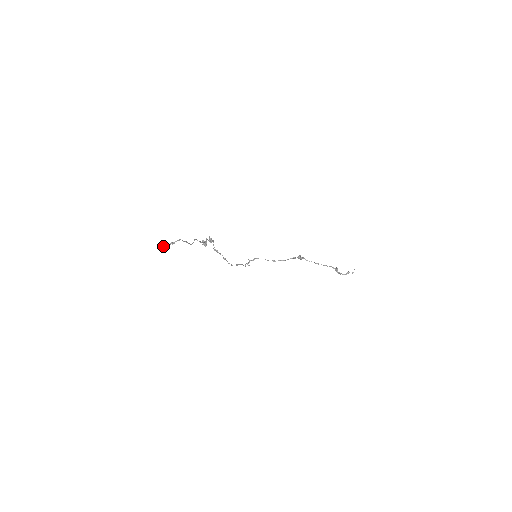
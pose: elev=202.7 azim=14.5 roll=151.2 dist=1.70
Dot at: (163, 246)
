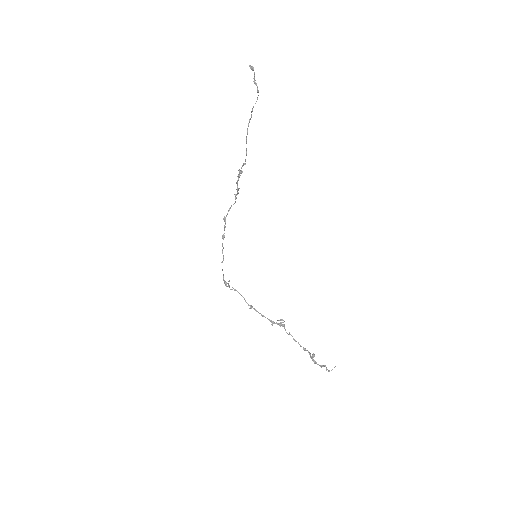
Dot at: (252, 66)
